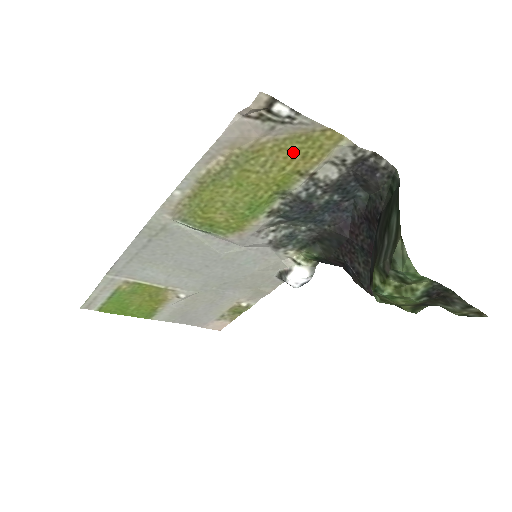
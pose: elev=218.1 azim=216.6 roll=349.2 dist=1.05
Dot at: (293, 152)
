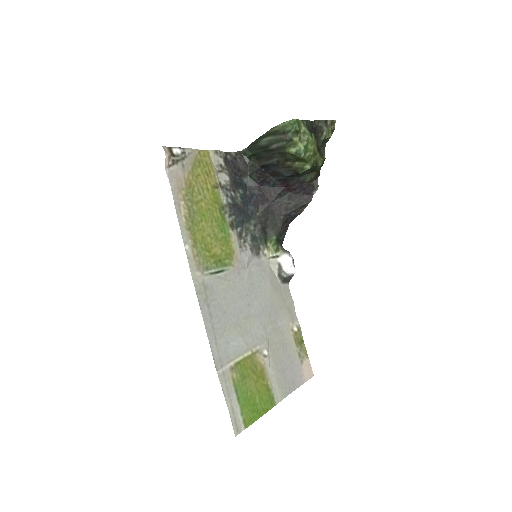
Dot at: (201, 175)
